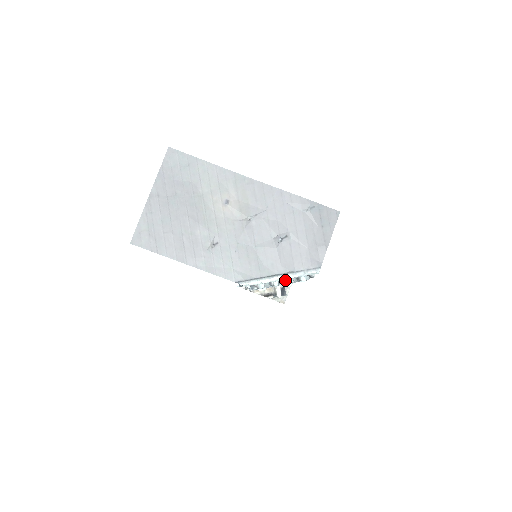
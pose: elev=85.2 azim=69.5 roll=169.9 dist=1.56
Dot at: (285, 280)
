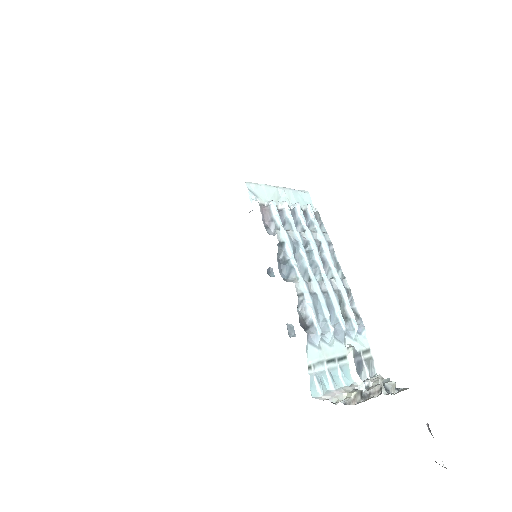
Dot at: (292, 209)
